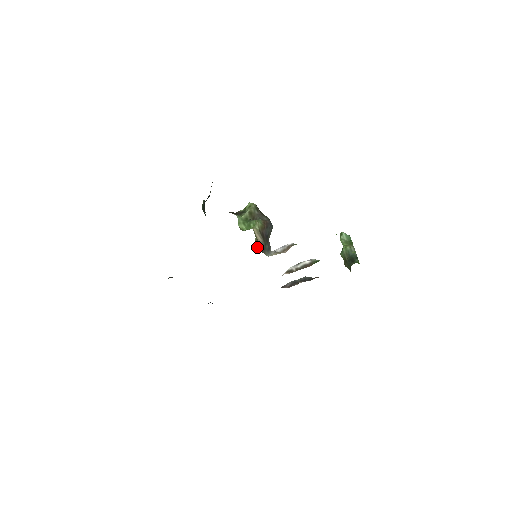
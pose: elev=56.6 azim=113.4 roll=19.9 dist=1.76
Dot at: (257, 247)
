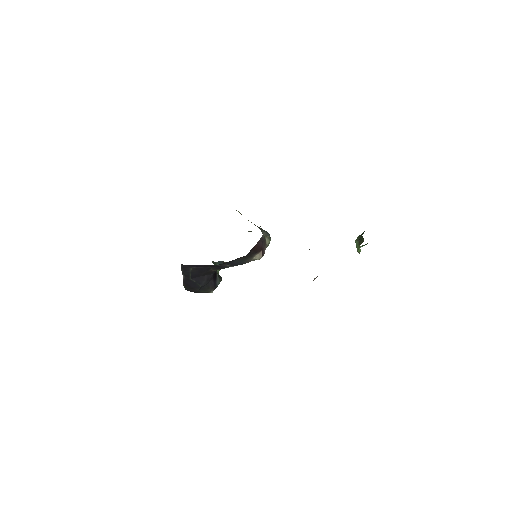
Dot at: occluded
